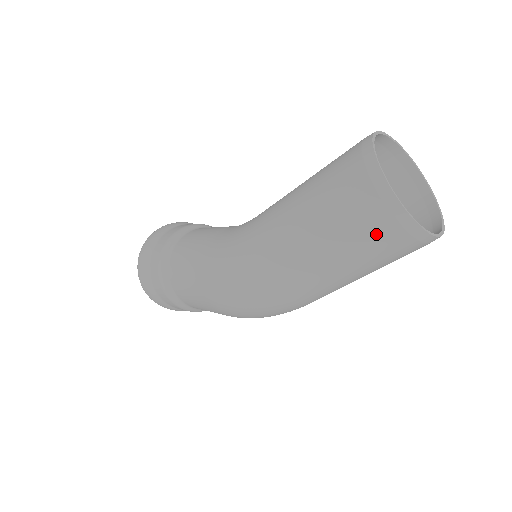
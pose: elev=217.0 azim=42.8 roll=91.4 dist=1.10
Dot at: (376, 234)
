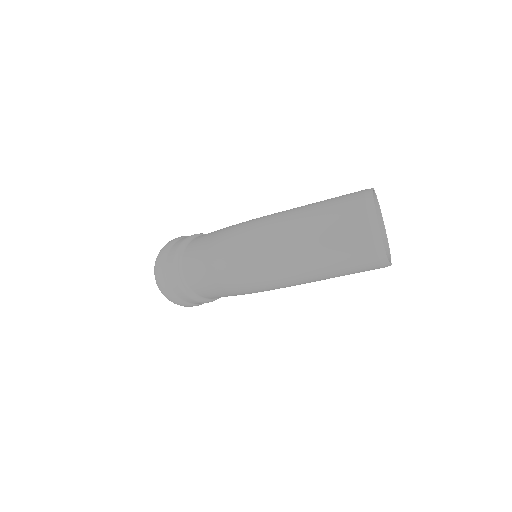
Dot at: (351, 217)
